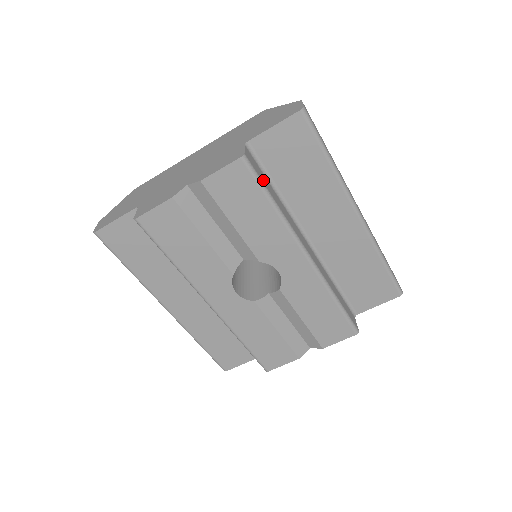
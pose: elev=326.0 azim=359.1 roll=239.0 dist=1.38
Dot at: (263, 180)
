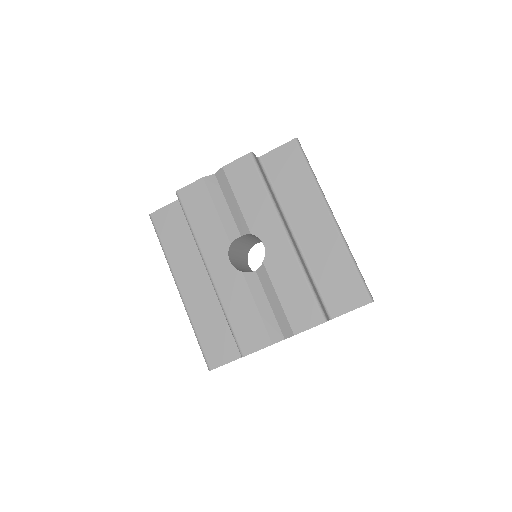
Dot at: (263, 174)
